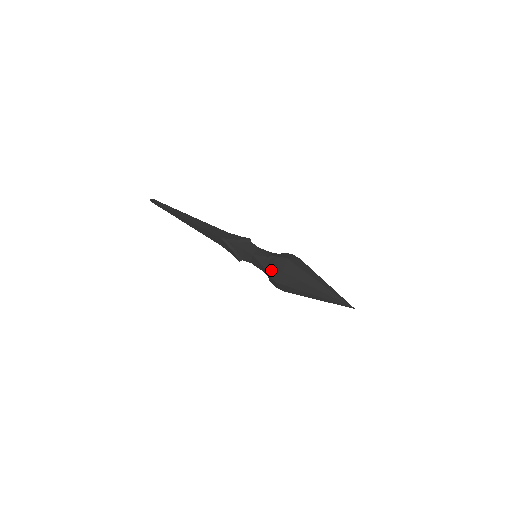
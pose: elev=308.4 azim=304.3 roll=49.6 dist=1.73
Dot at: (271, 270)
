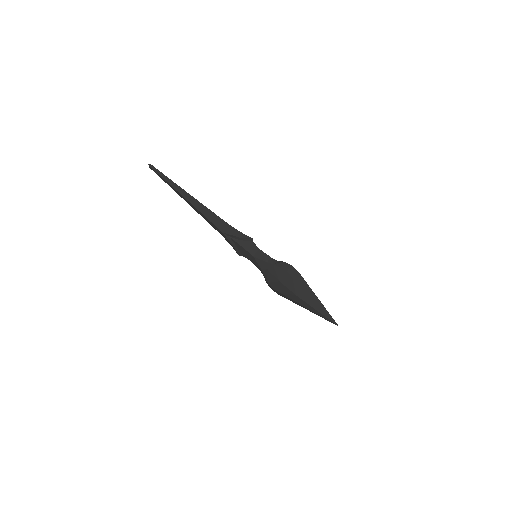
Dot at: (269, 276)
